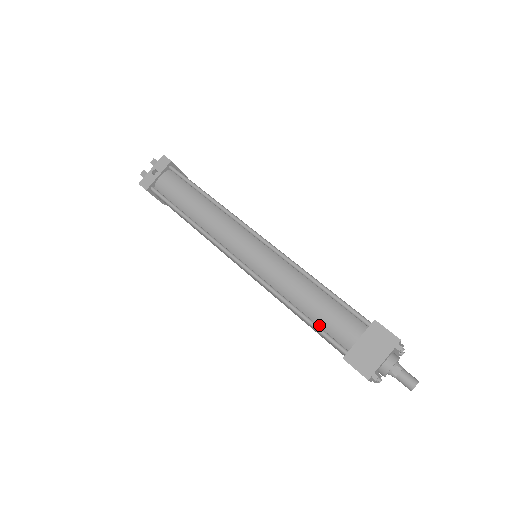
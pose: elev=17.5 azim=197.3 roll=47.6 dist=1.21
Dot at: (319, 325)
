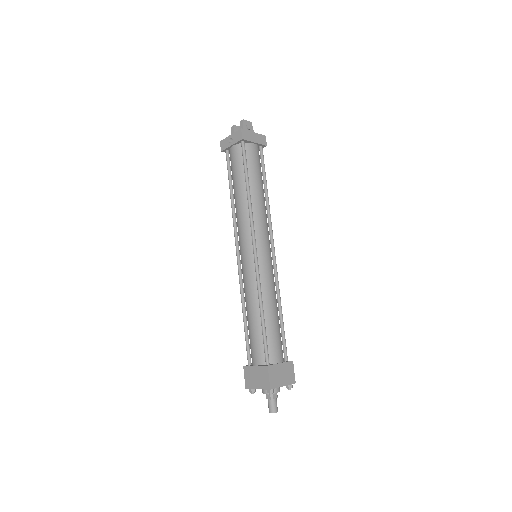
Dot at: (249, 336)
